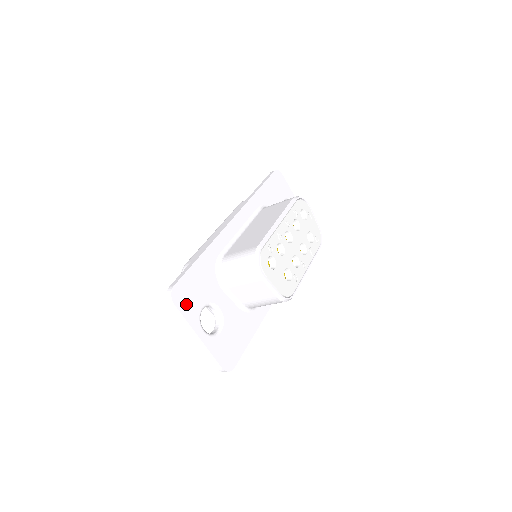
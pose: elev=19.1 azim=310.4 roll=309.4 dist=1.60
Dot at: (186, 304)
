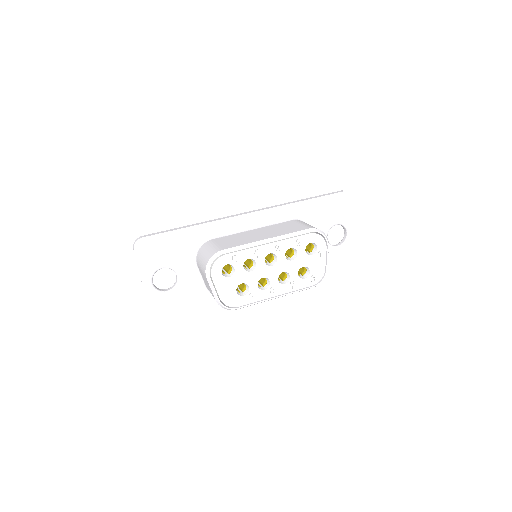
Dot at: (146, 256)
